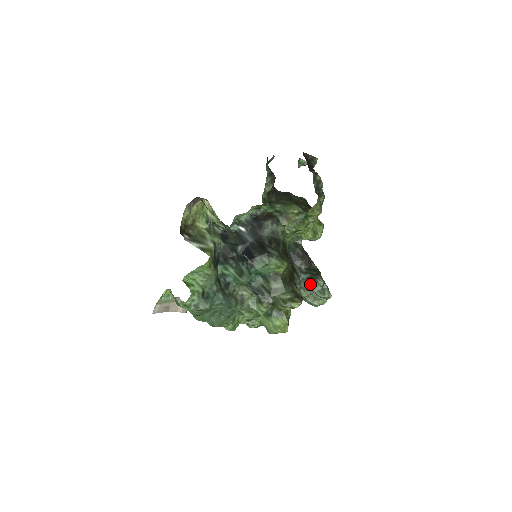
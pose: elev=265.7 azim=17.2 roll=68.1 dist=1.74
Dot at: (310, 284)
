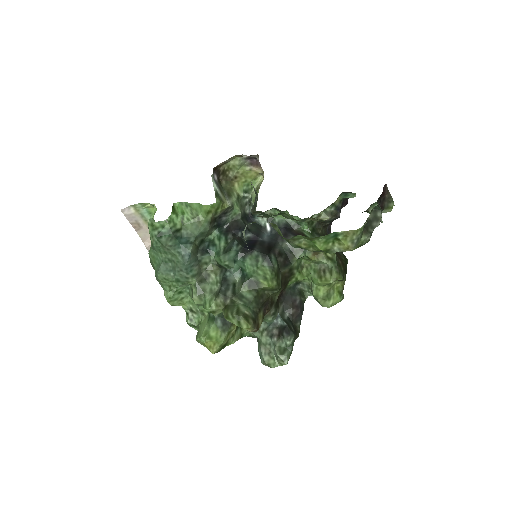
Dot at: (278, 333)
